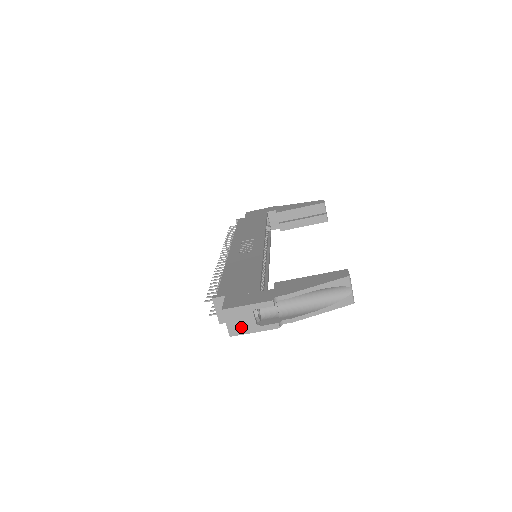
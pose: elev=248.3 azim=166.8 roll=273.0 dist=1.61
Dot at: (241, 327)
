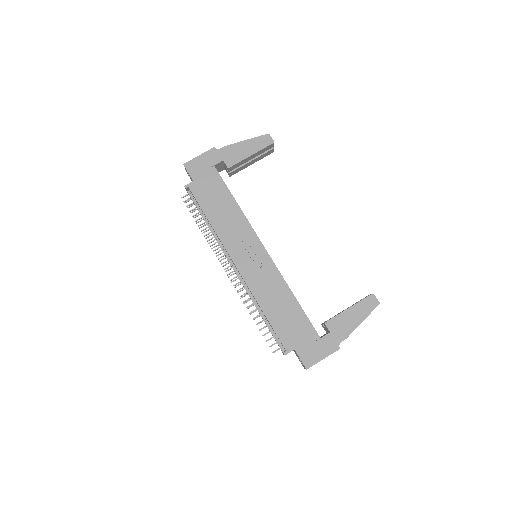
Dot at: occluded
